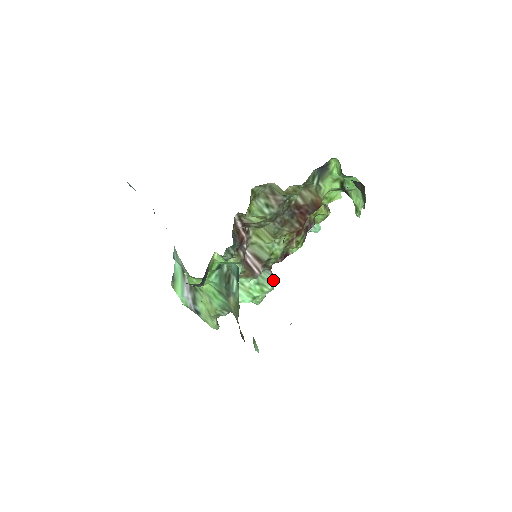
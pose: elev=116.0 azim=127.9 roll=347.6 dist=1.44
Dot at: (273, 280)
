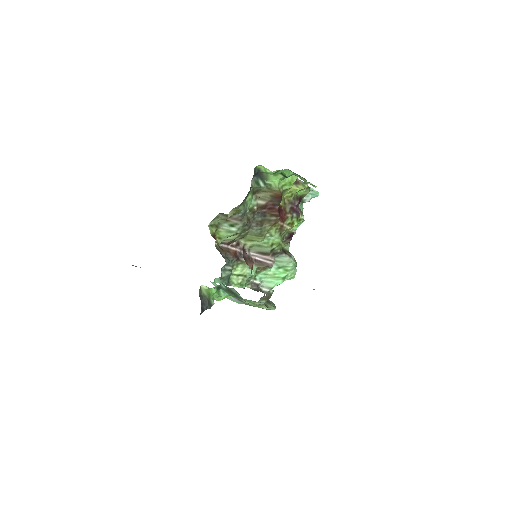
Dot at: (290, 259)
